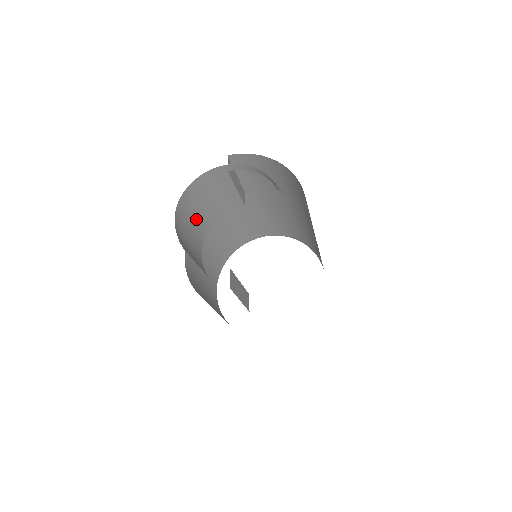
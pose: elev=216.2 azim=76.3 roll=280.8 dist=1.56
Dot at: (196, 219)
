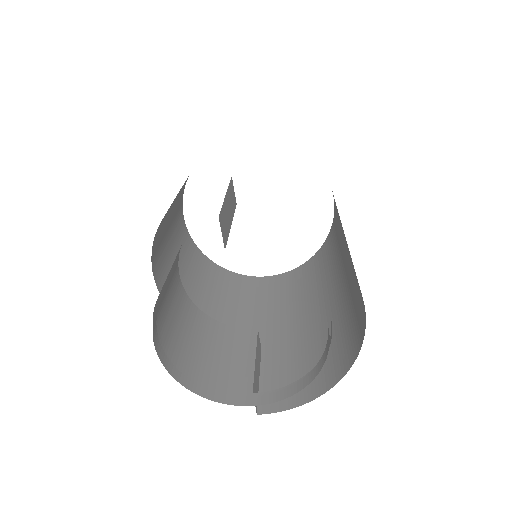
Dot at: occluded
